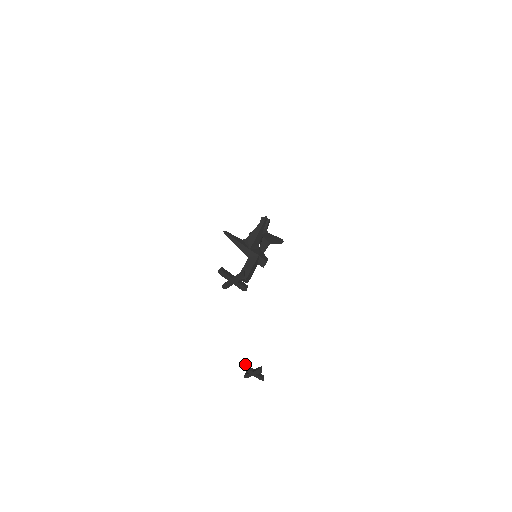
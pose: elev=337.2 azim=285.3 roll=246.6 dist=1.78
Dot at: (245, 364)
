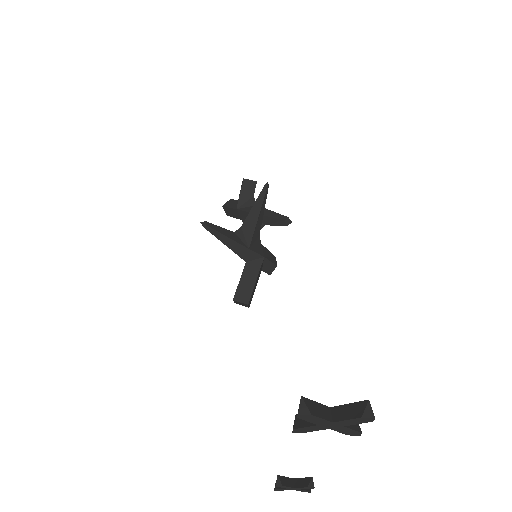
Dot at: (280, 477)
